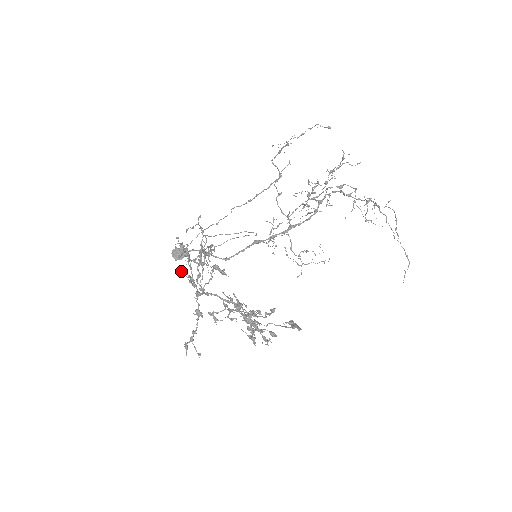
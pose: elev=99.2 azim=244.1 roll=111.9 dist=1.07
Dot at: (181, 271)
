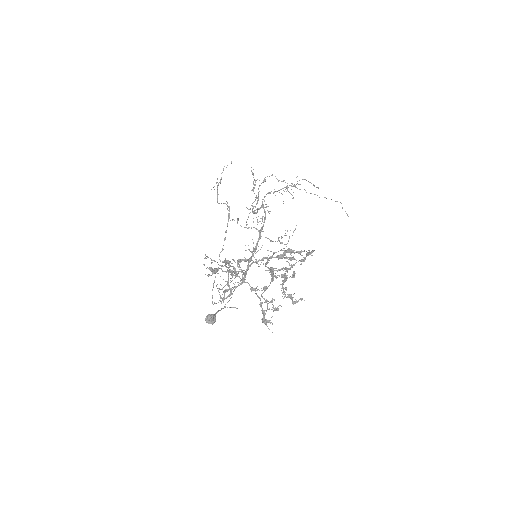
Dot at: occluded
